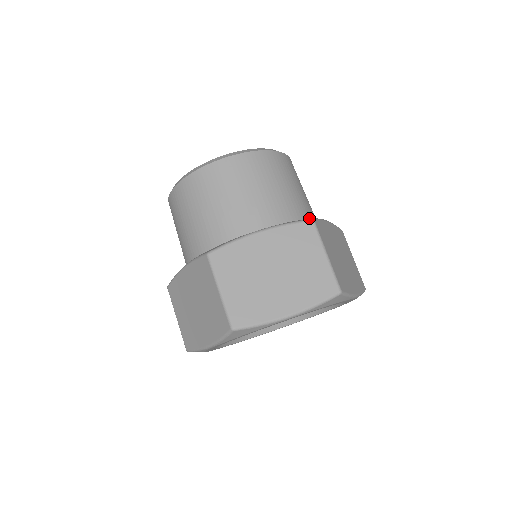
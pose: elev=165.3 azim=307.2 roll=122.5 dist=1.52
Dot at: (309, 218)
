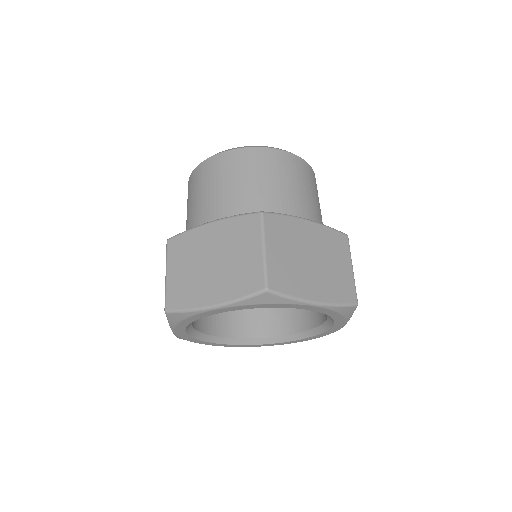
Dot at: occluded
